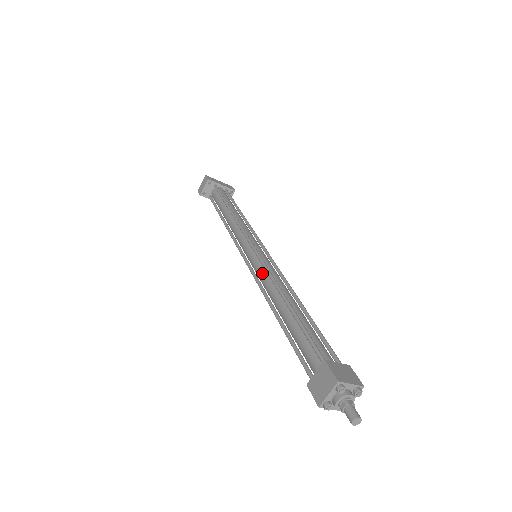
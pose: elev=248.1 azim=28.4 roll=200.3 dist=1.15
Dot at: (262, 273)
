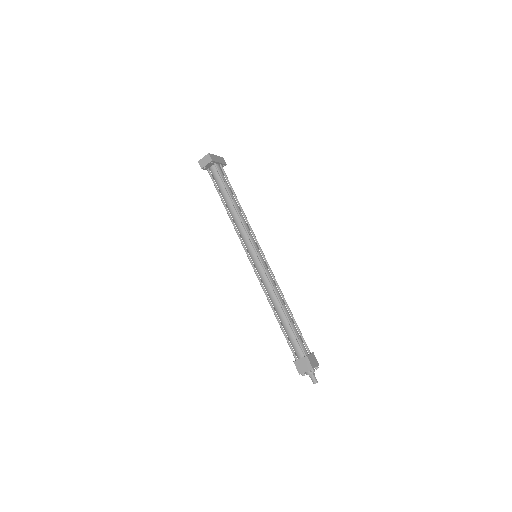
Dot at: (265, 279)
